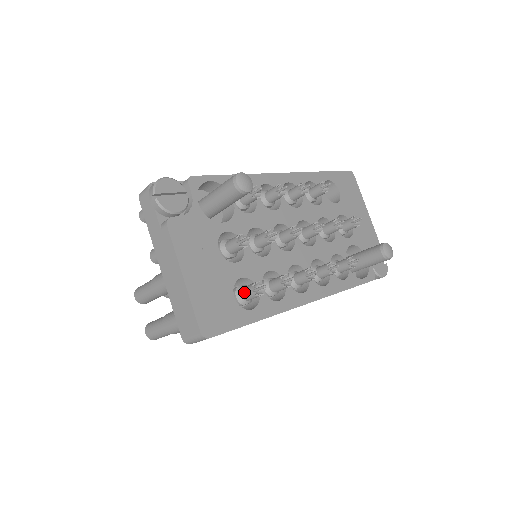
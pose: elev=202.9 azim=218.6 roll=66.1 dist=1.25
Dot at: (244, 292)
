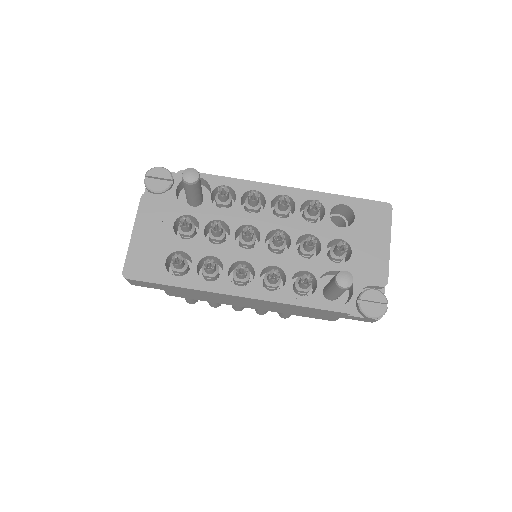
Dot at: occluded
